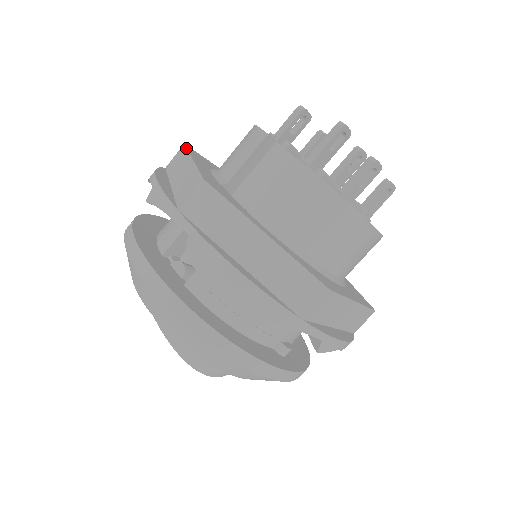
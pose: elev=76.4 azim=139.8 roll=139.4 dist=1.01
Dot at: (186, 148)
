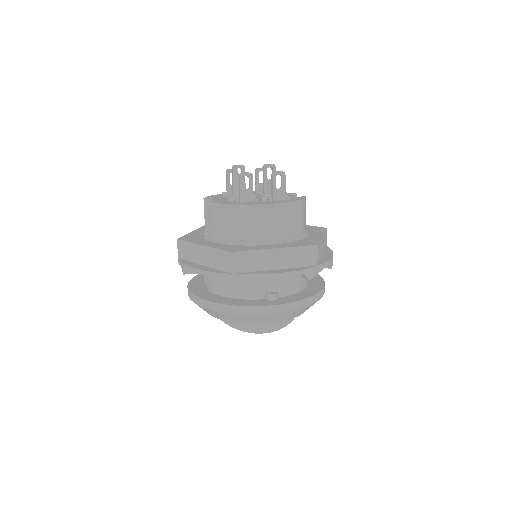
Dot at: occluded
